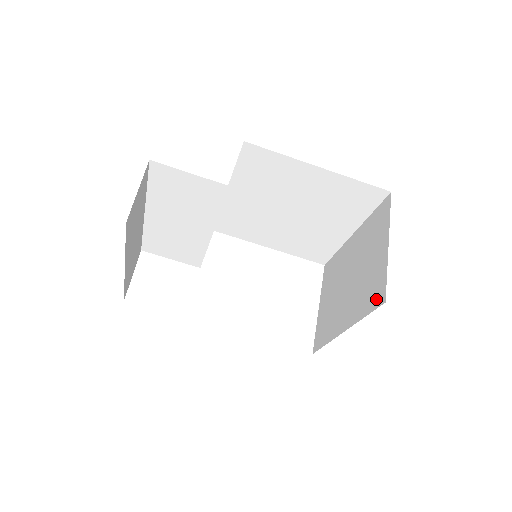
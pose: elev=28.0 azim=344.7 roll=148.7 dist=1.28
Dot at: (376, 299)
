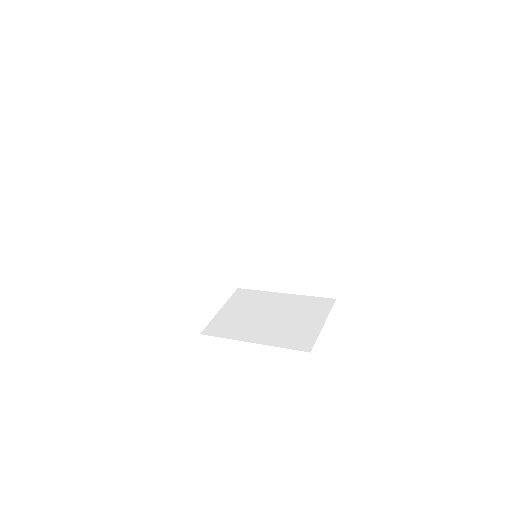
Dot at: (301, 345)
